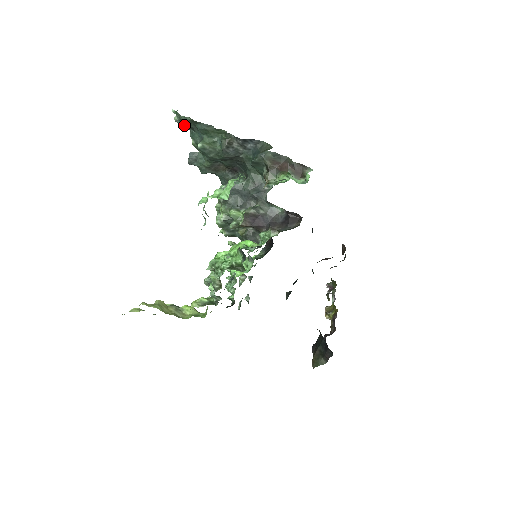
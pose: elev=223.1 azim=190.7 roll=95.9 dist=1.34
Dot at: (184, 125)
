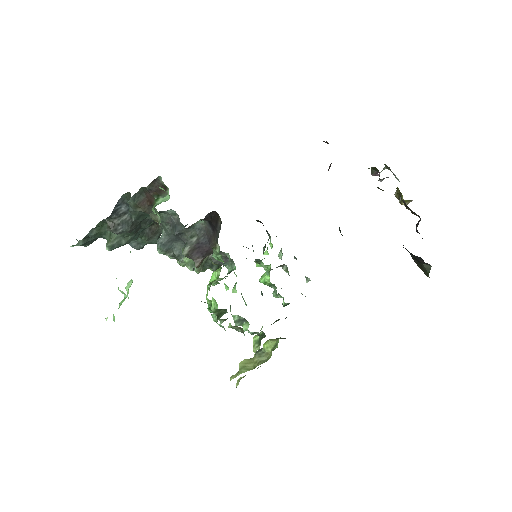
Dot at: (92, 242)
